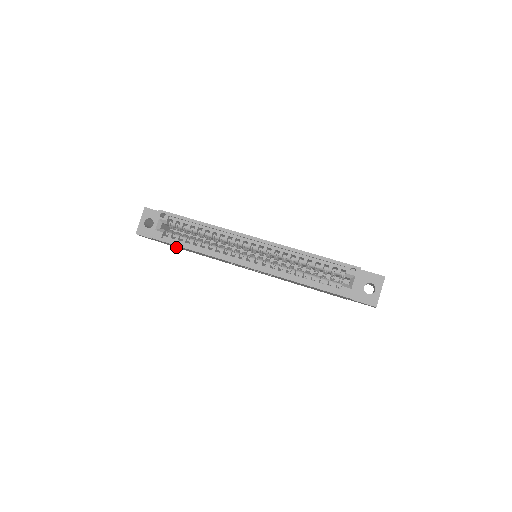
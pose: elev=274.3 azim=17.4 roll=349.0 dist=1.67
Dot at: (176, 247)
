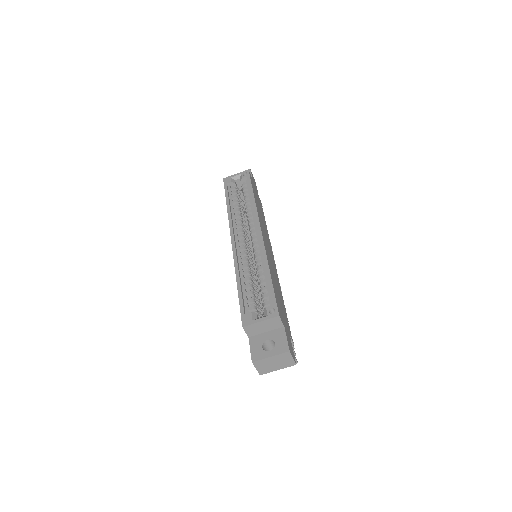
Dot at: occluded
